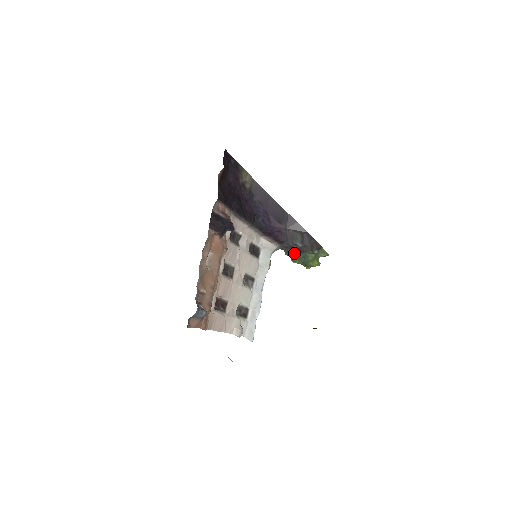
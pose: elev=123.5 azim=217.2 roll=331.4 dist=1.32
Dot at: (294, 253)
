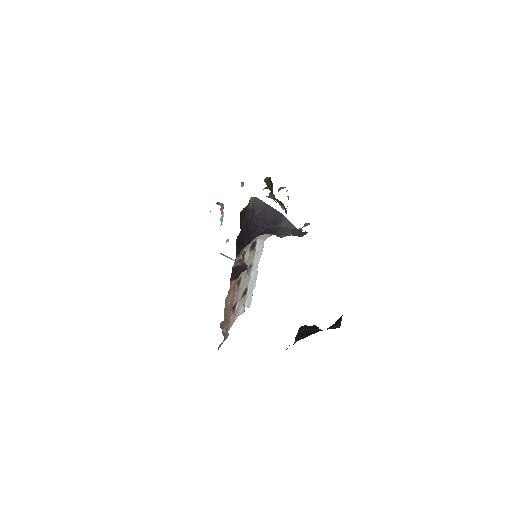
Dot at: (284, 236)
